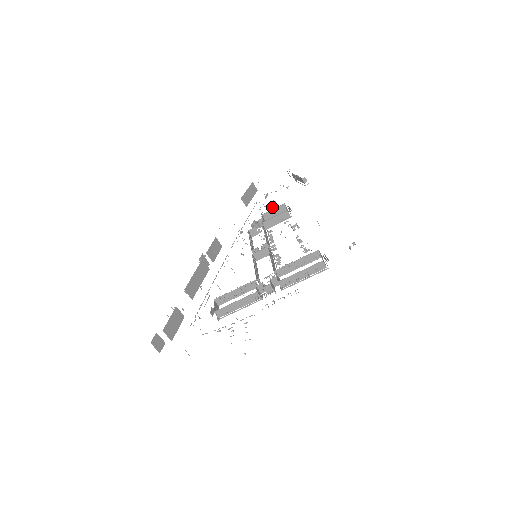
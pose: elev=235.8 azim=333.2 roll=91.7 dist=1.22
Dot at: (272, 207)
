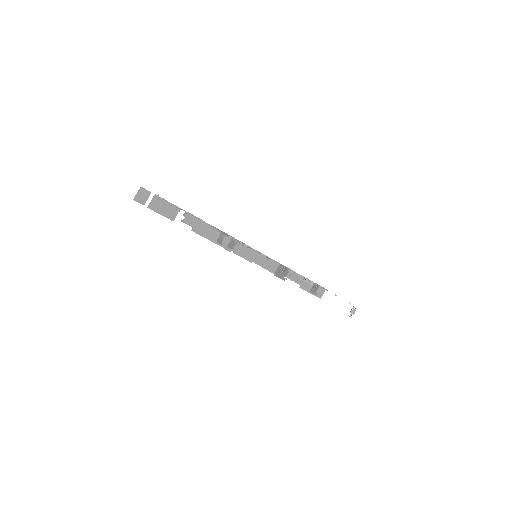
Dot at: occluded
